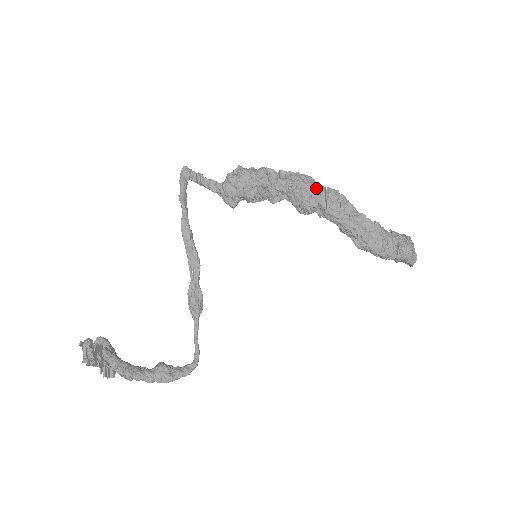
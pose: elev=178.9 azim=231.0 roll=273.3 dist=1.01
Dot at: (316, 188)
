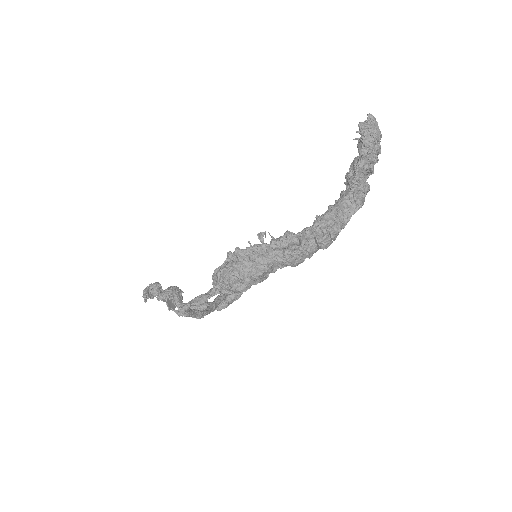
Dot at: (311, 256)
